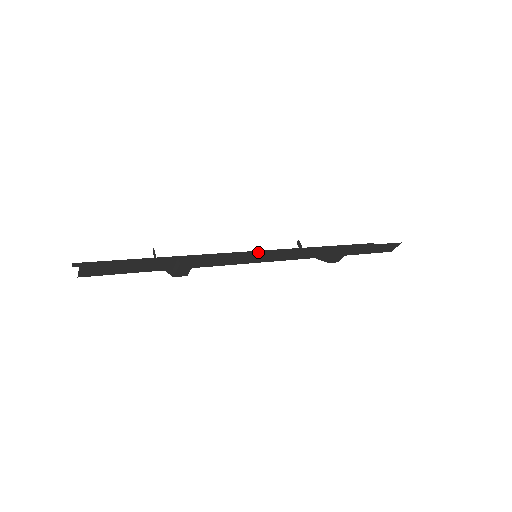
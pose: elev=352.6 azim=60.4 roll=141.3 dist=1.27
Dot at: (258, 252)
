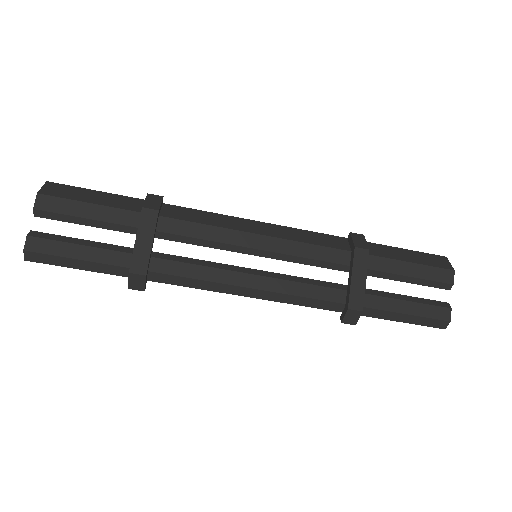
Dot at: (240, 219)
